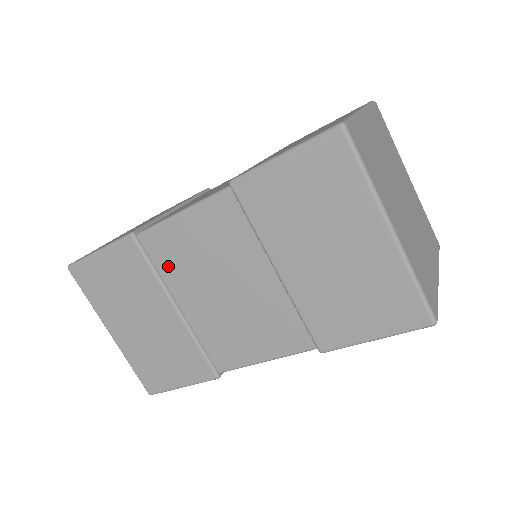
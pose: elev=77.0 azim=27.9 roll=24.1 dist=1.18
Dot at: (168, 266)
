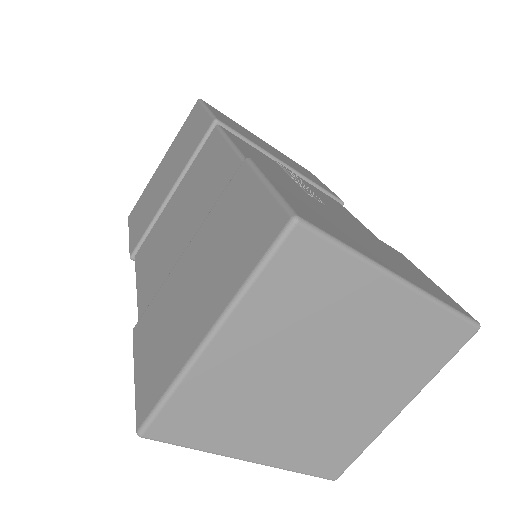
Dot at: occluded
